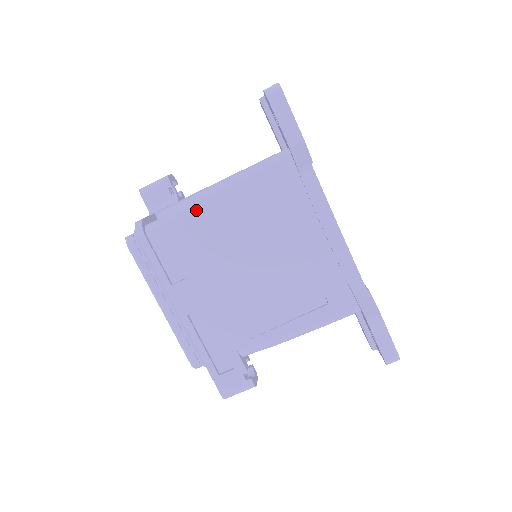
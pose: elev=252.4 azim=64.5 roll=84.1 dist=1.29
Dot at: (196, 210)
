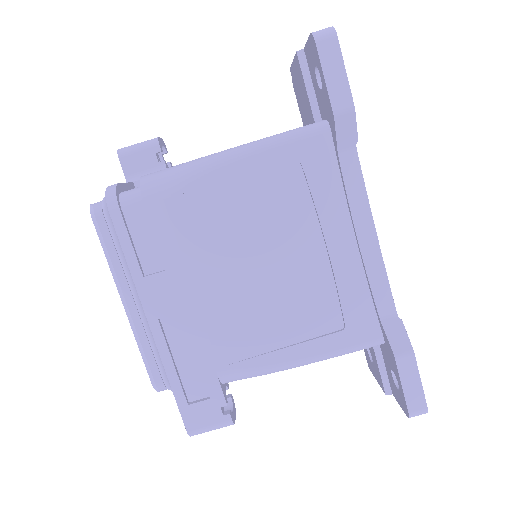
Dot at: (193, 181)
